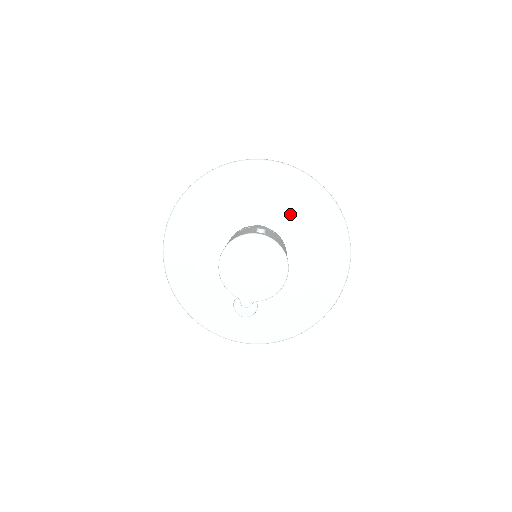
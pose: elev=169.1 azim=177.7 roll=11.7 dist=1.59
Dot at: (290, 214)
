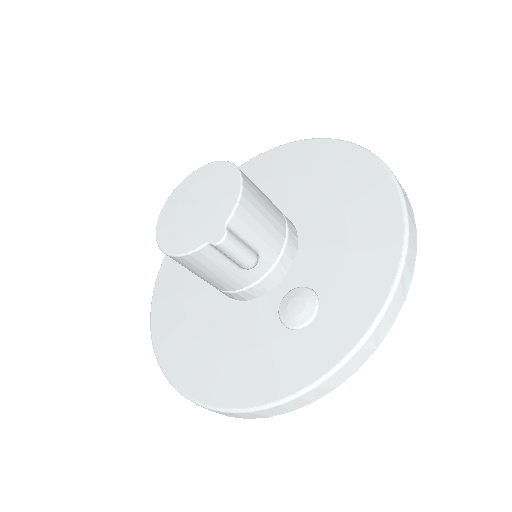
Dot at: occluded
